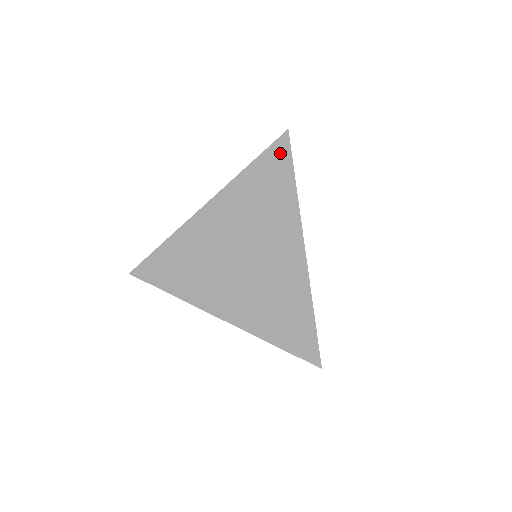
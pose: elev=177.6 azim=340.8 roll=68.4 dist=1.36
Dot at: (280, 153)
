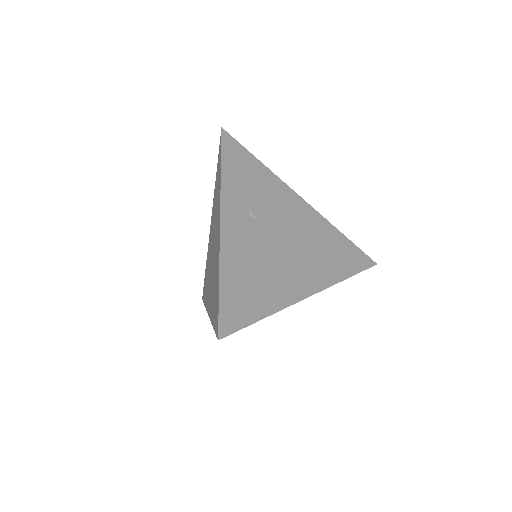
Dot at: occluded
